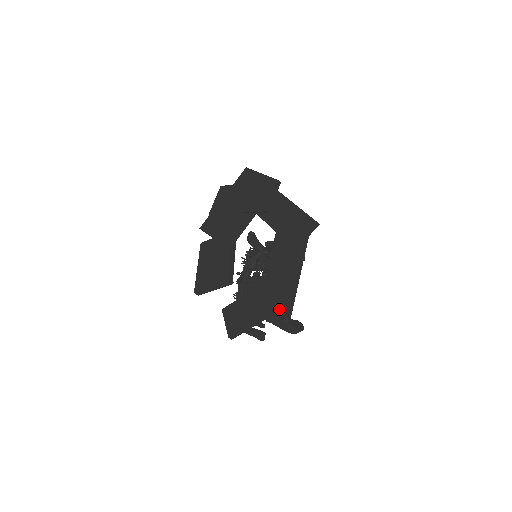
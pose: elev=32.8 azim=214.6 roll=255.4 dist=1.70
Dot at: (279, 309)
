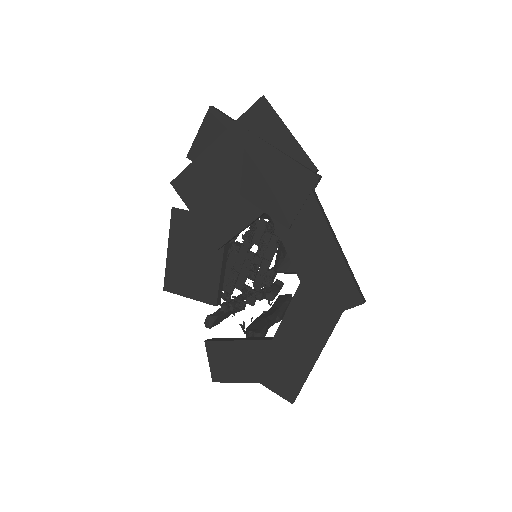
Dot at: (283, 391)
